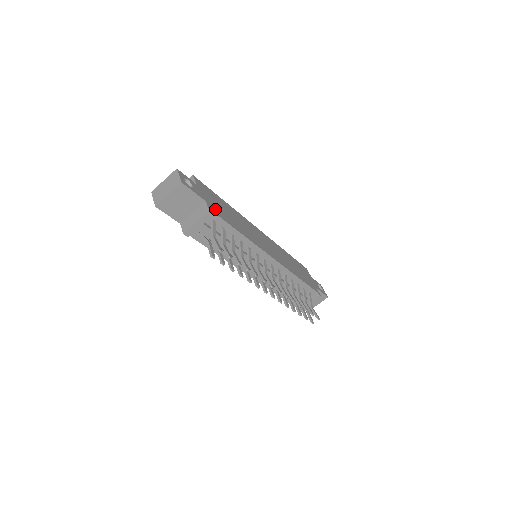
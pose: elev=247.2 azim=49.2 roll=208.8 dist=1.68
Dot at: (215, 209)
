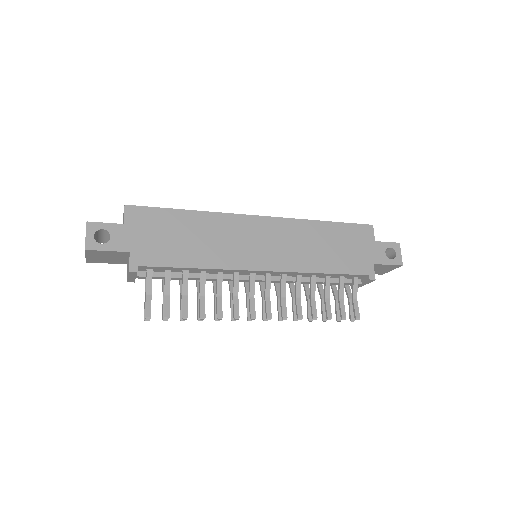
Dot at: (147, 254)
